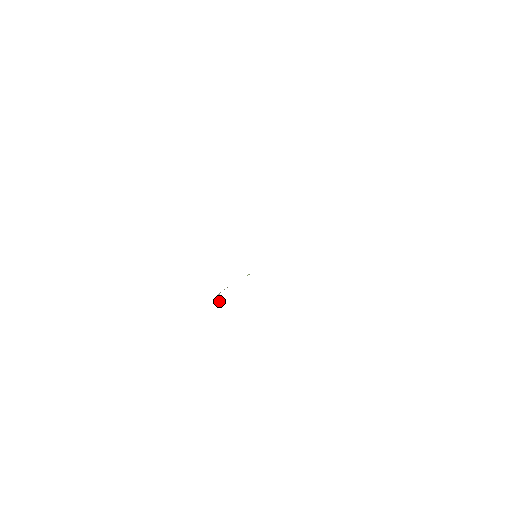
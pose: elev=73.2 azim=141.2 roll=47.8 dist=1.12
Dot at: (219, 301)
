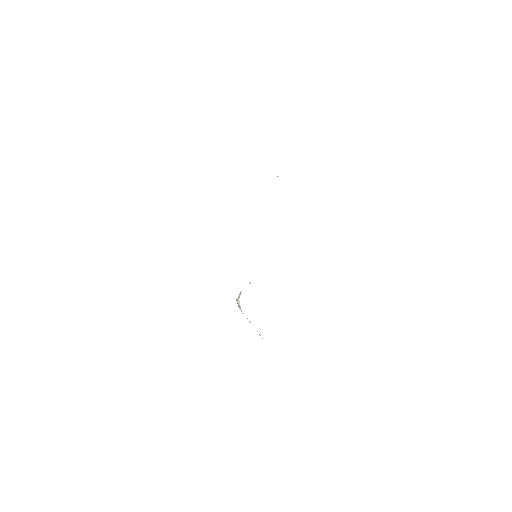
Dot at: (239, 305)
